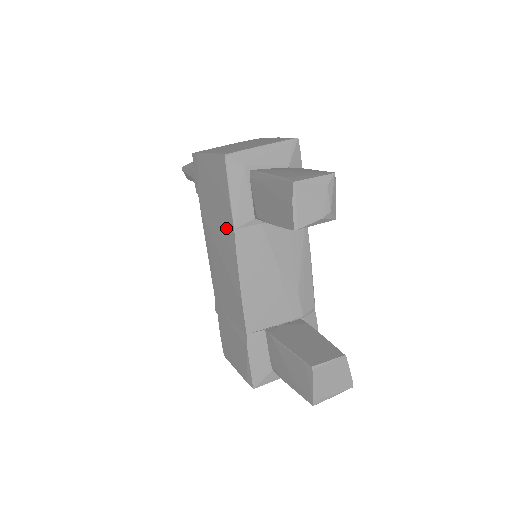
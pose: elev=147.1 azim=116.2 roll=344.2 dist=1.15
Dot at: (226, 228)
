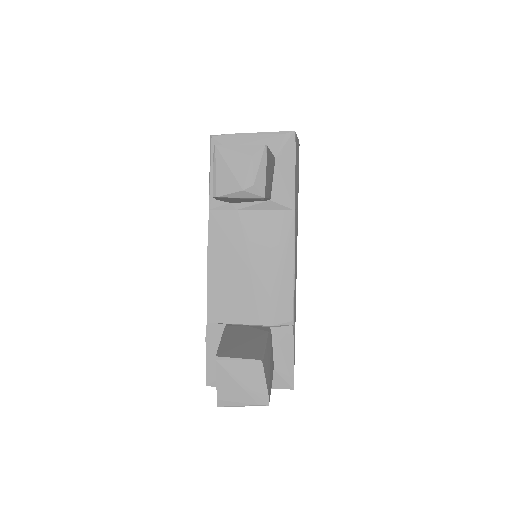
Dot at: occluded
